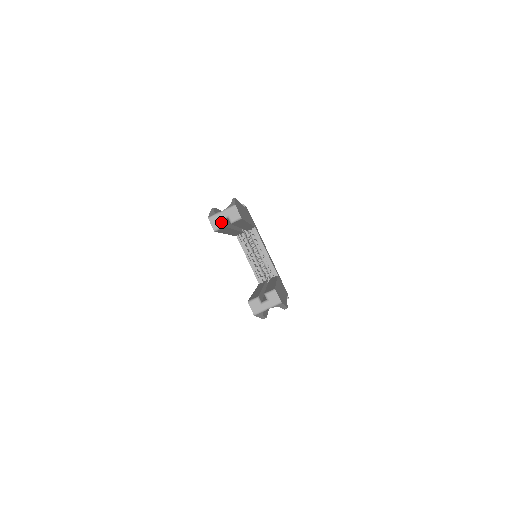
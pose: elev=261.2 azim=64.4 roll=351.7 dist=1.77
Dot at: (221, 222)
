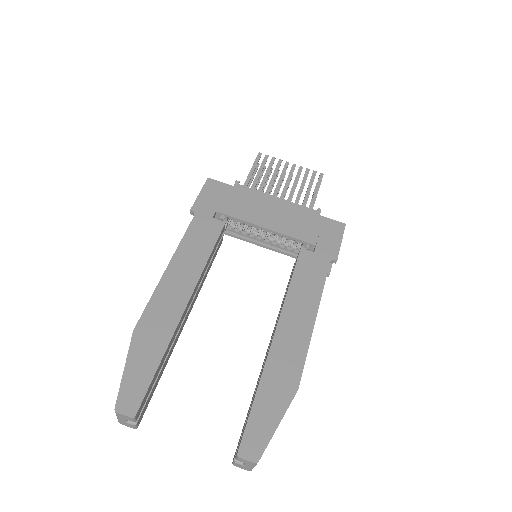
Dot at: (129, 424)
